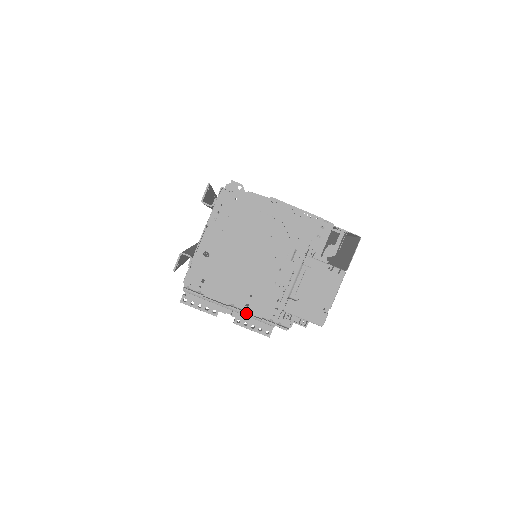
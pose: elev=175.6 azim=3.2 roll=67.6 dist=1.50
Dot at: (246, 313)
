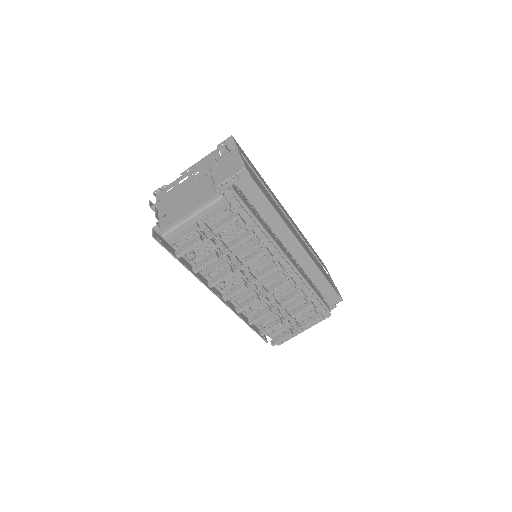
Dot at: (199, 206)
